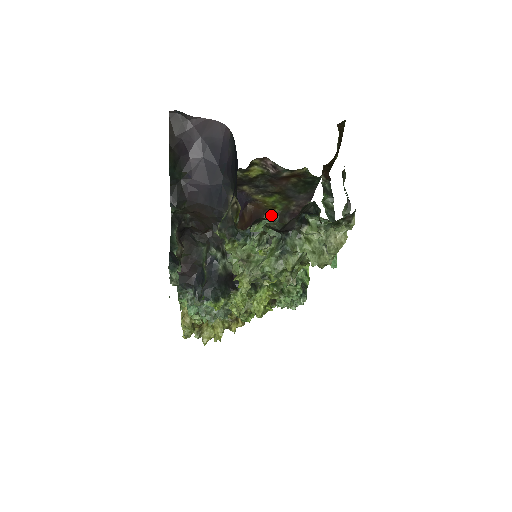
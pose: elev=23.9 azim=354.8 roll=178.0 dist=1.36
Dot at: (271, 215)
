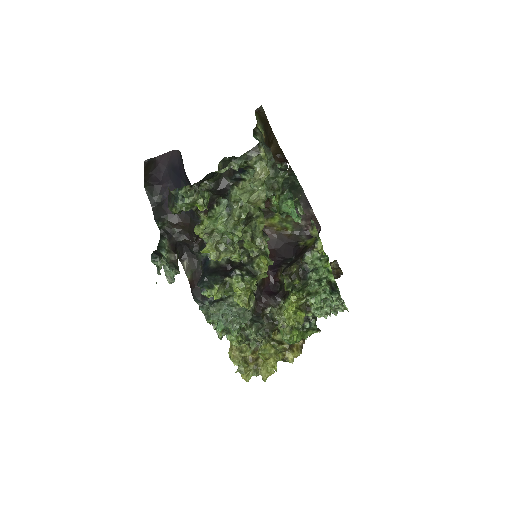
Dot at: occluded
